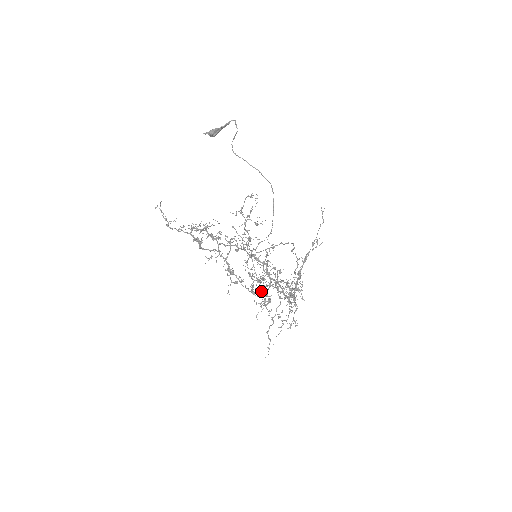
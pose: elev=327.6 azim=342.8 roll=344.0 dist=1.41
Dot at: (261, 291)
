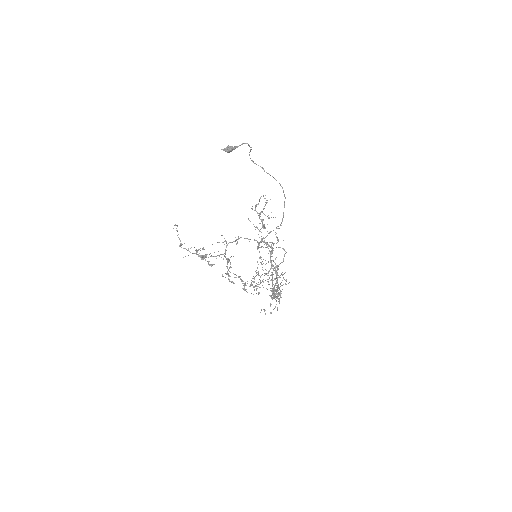
Dot at: (260, 276)
